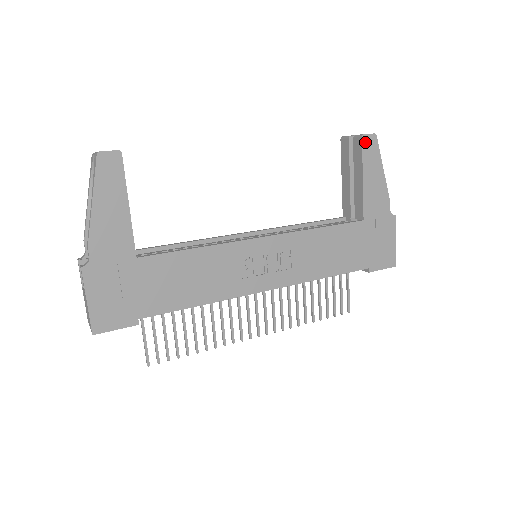
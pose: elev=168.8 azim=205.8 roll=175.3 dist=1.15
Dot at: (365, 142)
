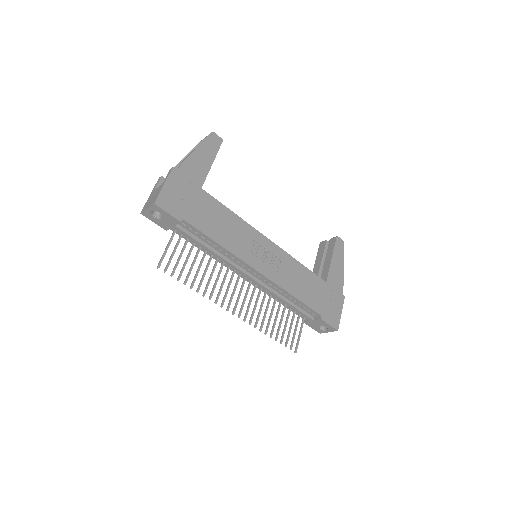
Dot at: (338, 241)
